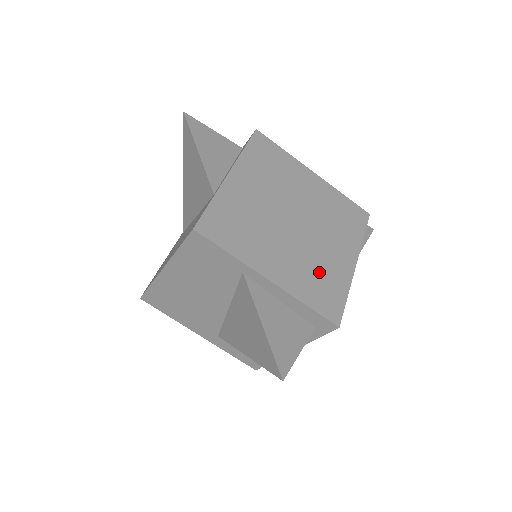
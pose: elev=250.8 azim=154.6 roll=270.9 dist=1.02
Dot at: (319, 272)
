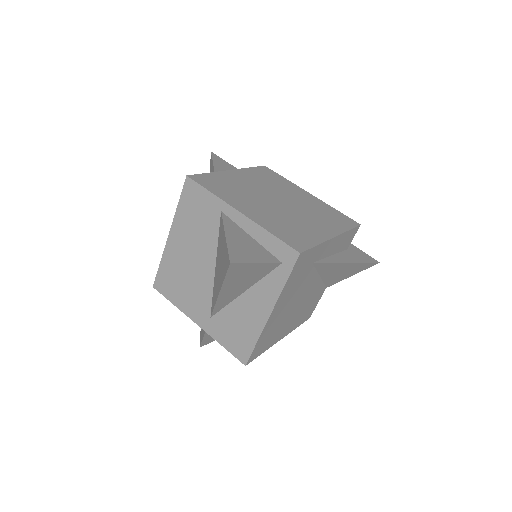
Dot at: (292, 226)
